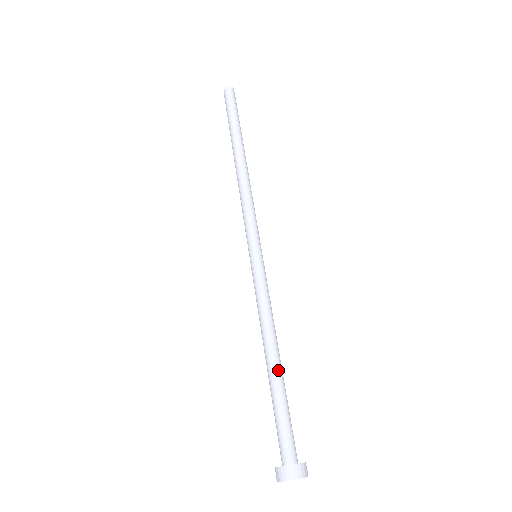
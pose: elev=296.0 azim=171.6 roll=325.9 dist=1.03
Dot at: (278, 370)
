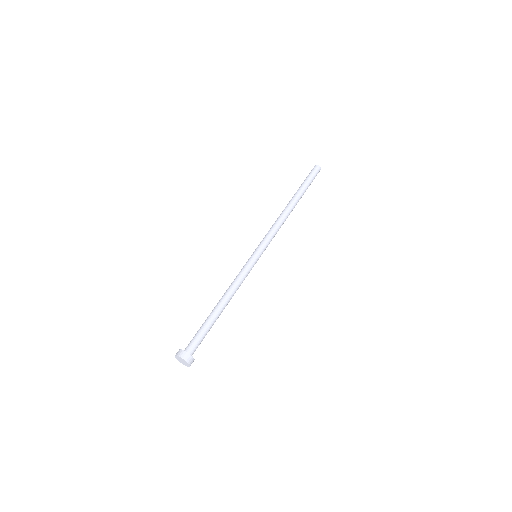
Dot at: (219, 312)
